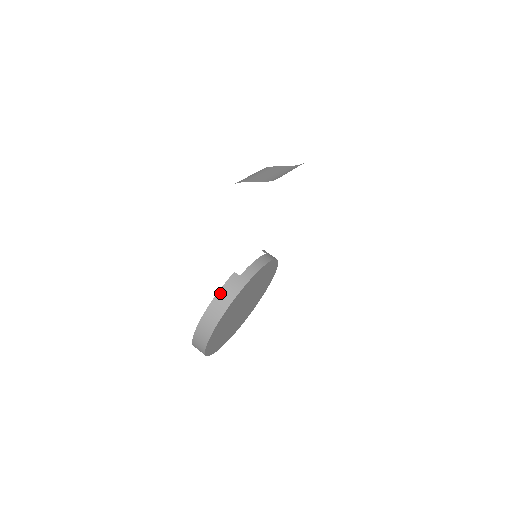
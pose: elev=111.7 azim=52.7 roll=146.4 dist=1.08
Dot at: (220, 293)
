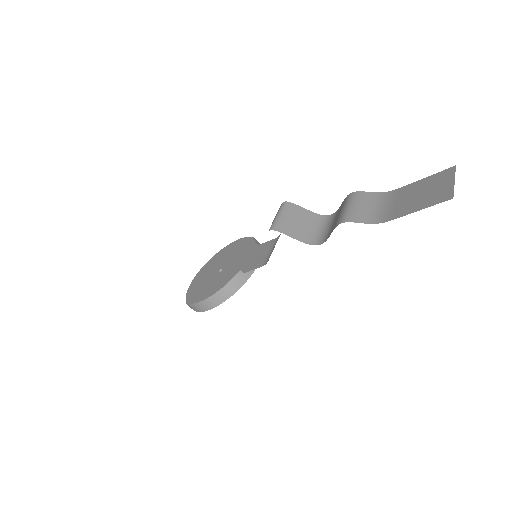
Dot at: (227, 286)
